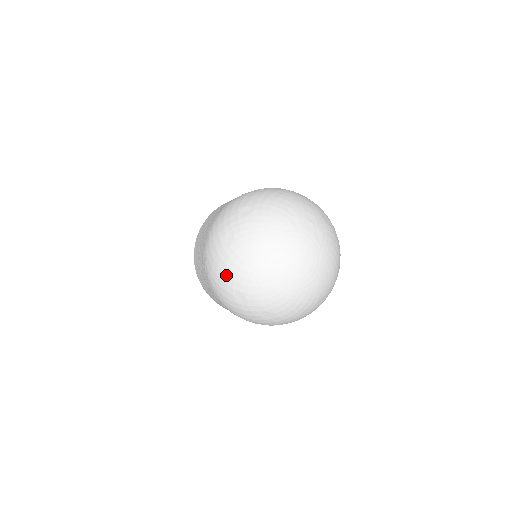
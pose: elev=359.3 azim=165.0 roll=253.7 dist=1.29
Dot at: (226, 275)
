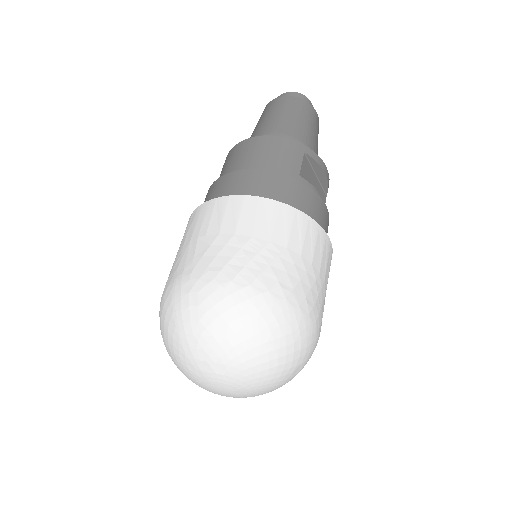
Dot at: occluded
